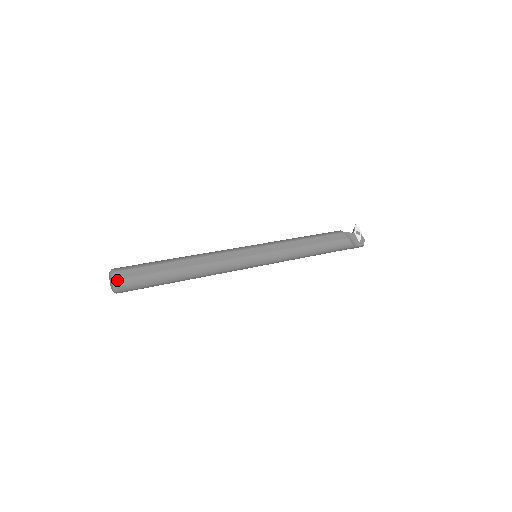
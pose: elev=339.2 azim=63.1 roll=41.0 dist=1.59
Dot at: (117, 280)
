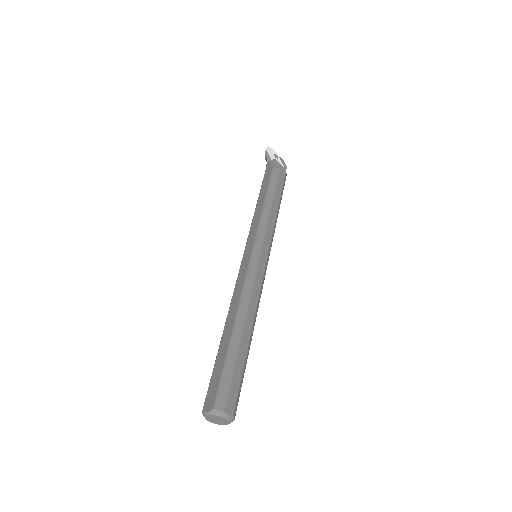
Dot at: (234, 415)
